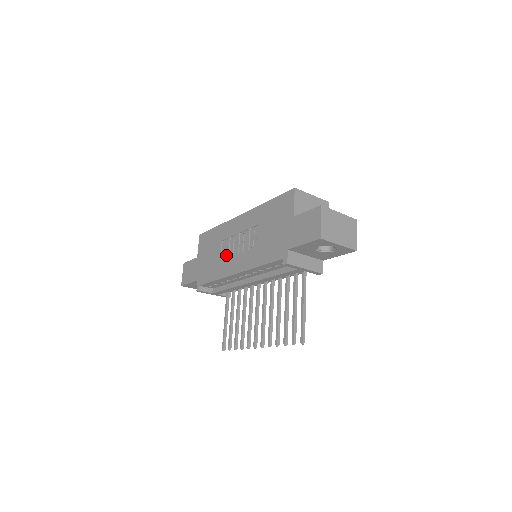
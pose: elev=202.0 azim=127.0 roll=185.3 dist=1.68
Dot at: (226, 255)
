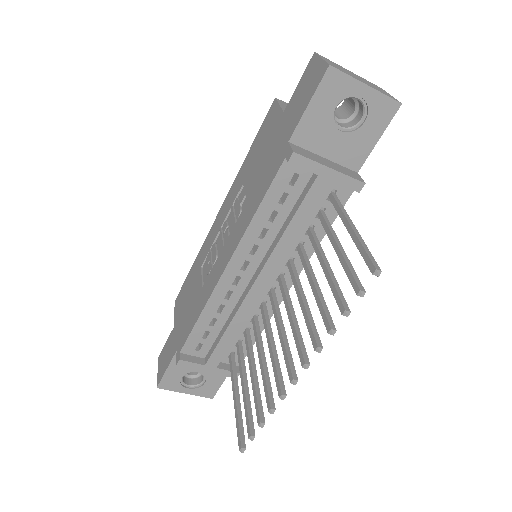
Dot at: (208, 270)
